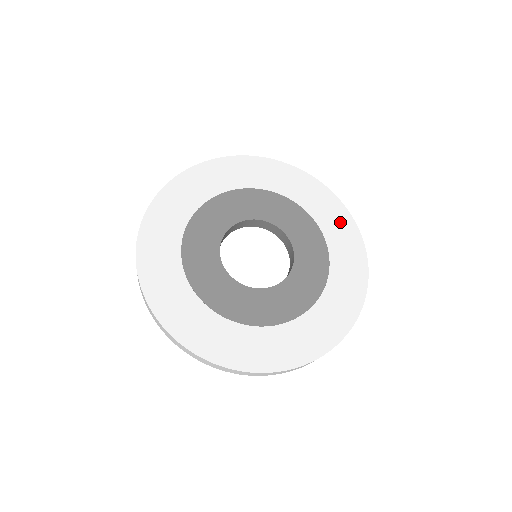
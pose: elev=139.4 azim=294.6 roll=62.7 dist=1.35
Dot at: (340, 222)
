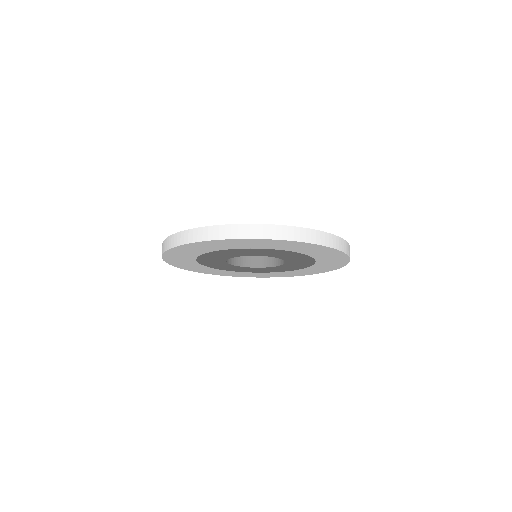
Dot at: occluded
